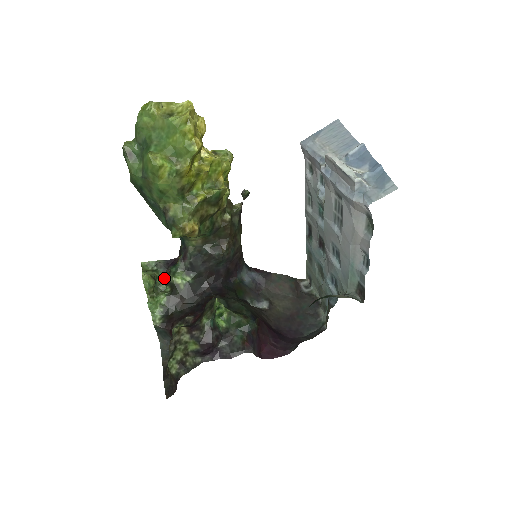
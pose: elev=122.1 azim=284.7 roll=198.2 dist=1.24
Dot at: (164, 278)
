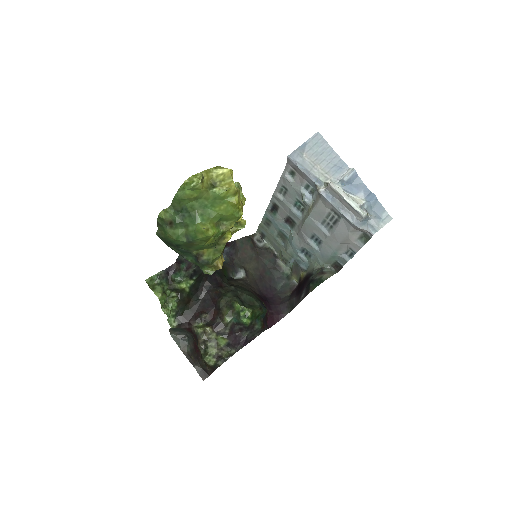
Dot at: (168, 286)
